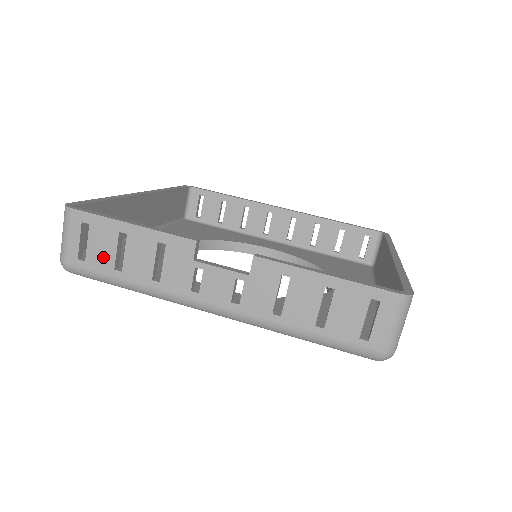
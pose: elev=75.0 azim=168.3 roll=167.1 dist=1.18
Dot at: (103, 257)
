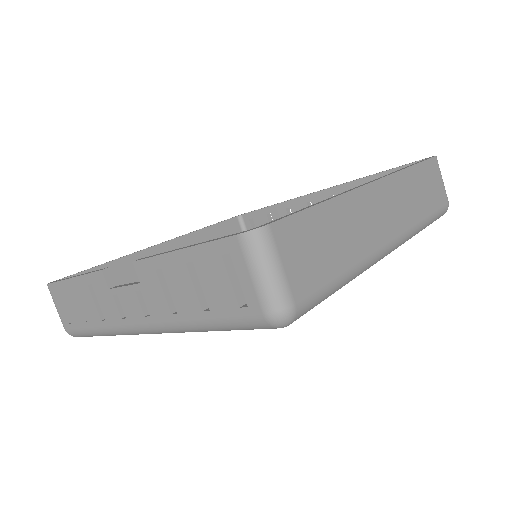
Dot at: (75, 315)
